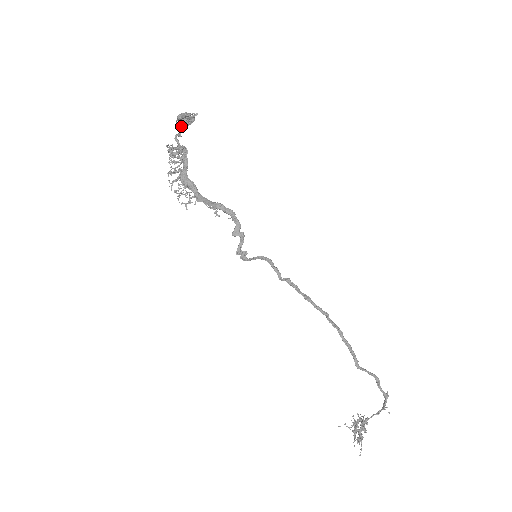
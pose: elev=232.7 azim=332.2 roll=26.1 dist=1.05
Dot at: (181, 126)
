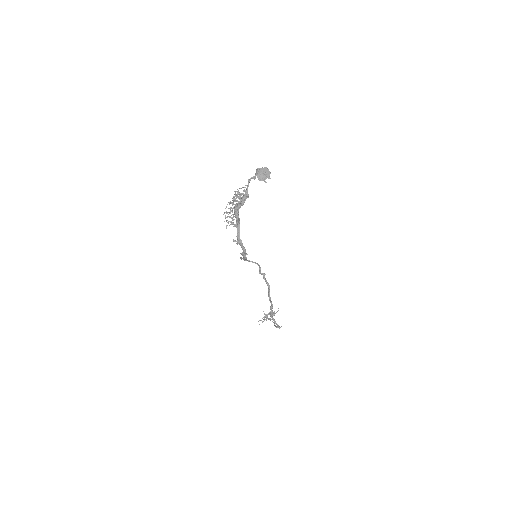
Dot at: occluded
